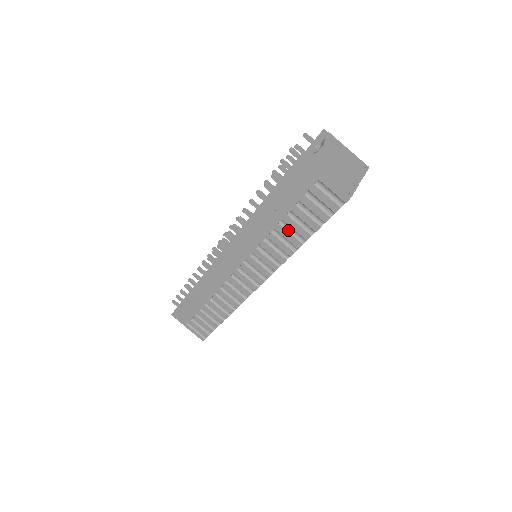
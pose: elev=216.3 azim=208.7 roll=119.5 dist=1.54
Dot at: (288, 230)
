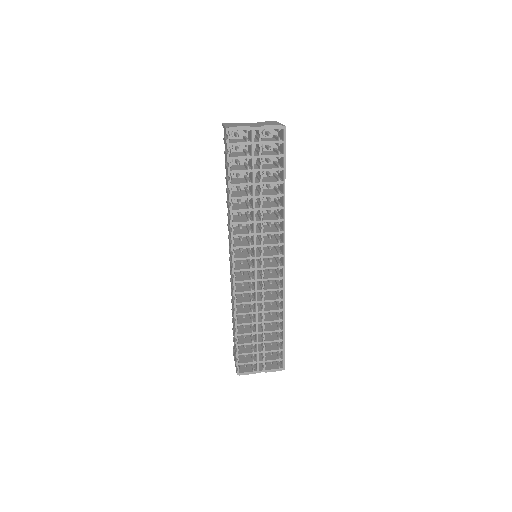
Dot at: (228, 190)
